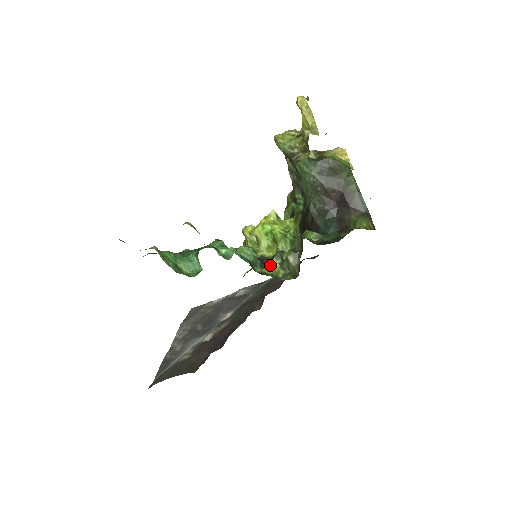
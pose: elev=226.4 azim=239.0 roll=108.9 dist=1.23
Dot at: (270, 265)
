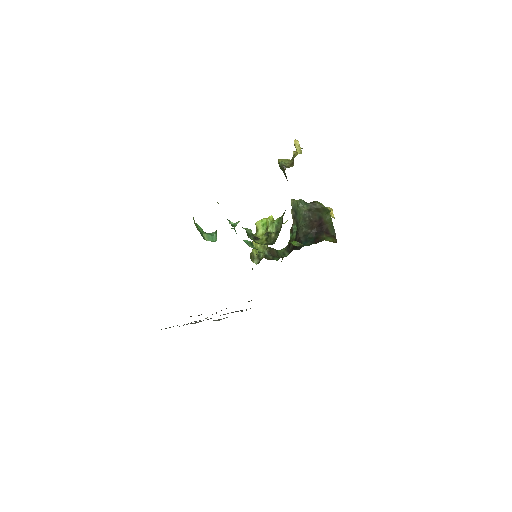
Dot at: (259, 239)
